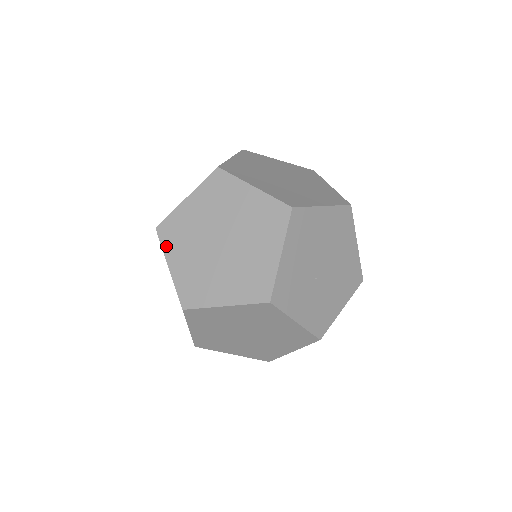
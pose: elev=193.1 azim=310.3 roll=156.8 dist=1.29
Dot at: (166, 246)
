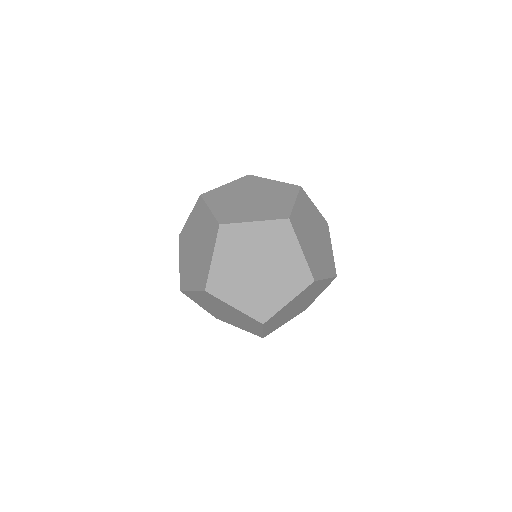
Dot at: (208, 201)
